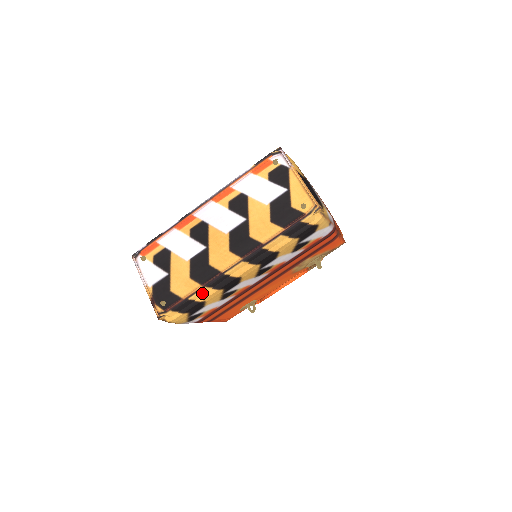
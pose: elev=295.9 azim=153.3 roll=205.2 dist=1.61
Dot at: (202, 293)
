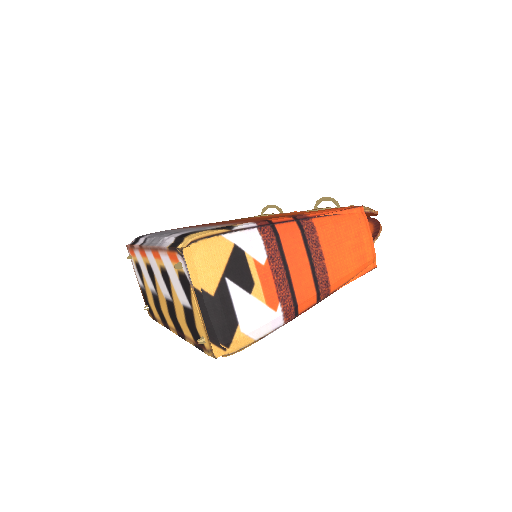
Dot at: occluded
